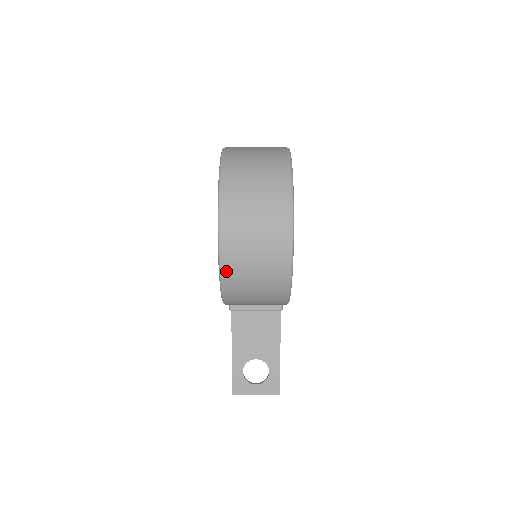
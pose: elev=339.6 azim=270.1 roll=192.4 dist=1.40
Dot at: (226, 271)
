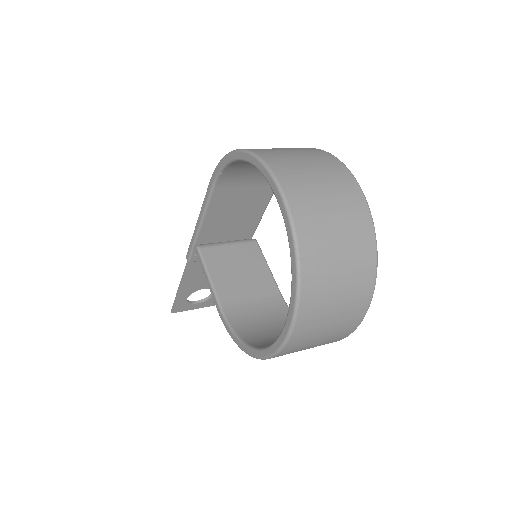
Dot at: occluded
